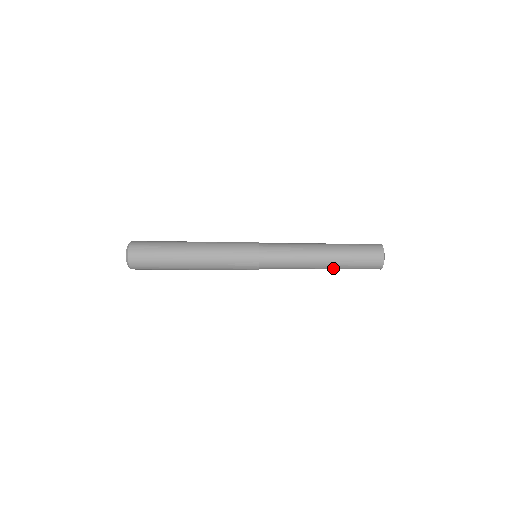
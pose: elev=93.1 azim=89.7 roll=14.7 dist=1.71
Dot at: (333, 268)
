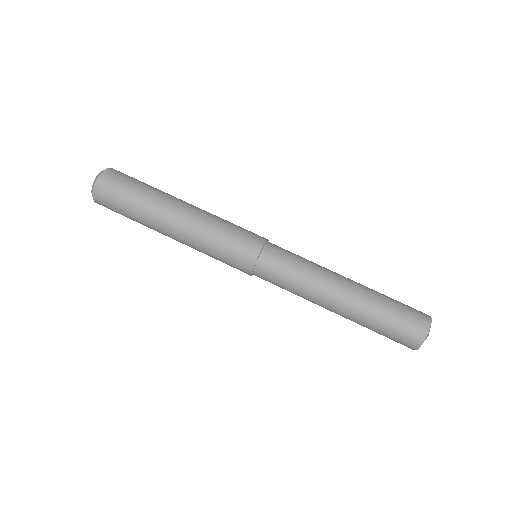
Dot at: occluded
